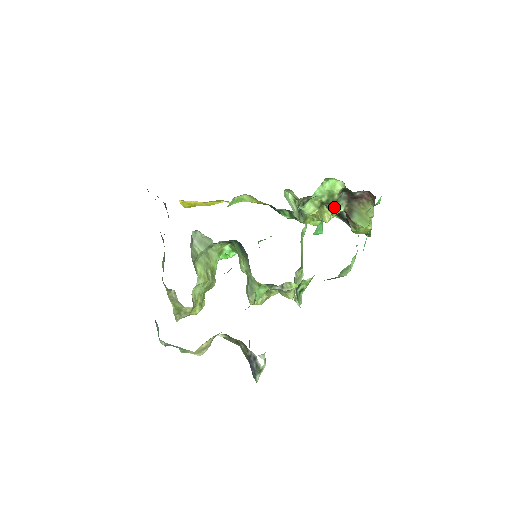
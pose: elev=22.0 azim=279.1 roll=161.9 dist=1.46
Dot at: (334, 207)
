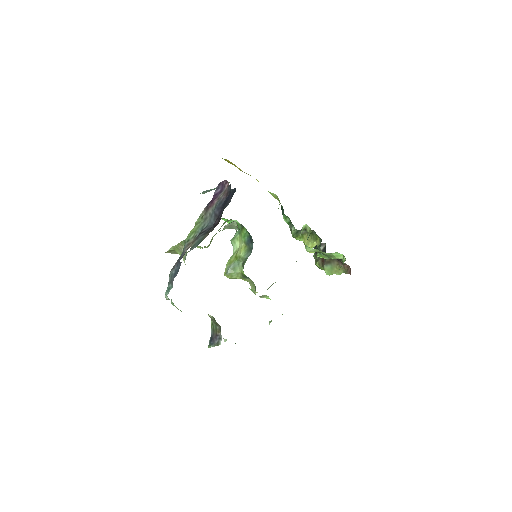
Dot at: (324, 256)
